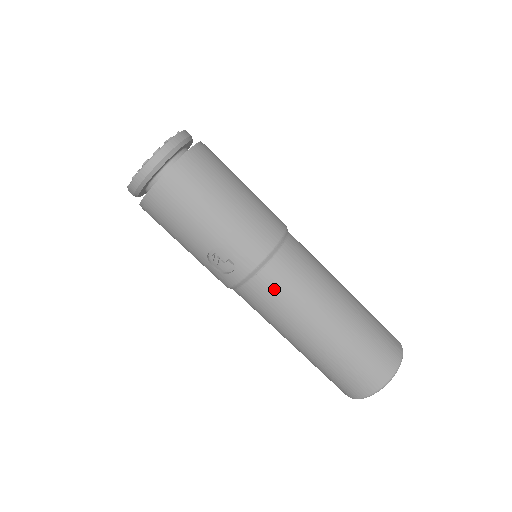
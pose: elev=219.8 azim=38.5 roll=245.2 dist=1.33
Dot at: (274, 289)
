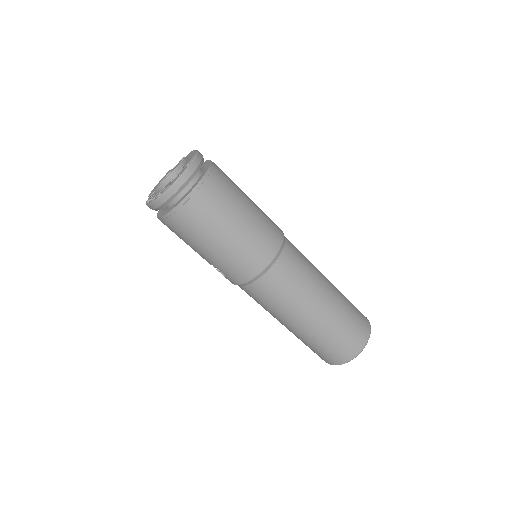
Dot at: (255, 297)
